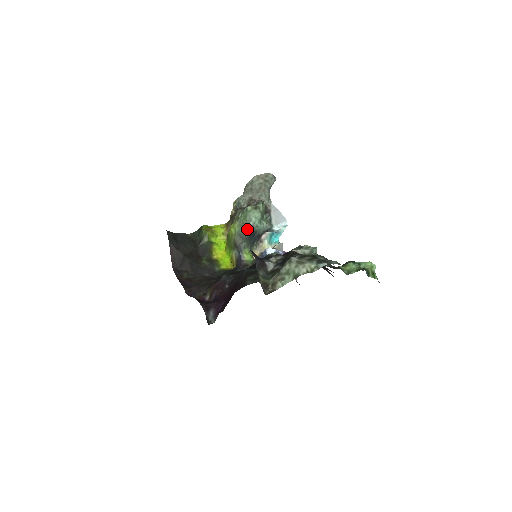
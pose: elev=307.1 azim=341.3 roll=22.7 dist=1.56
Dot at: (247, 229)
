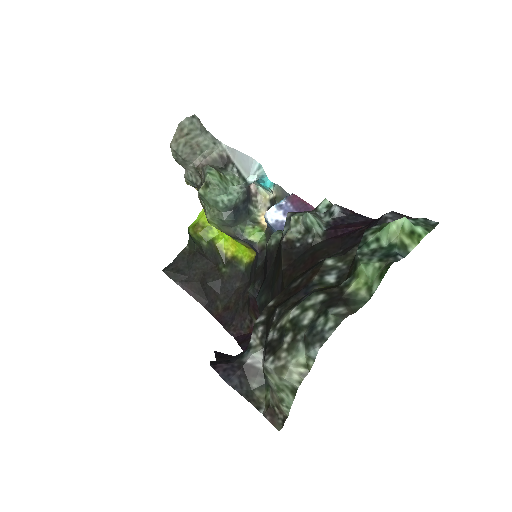
Dot at: (223, 214)
